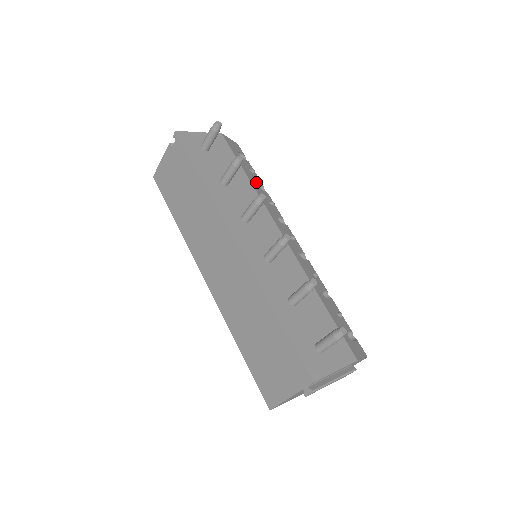
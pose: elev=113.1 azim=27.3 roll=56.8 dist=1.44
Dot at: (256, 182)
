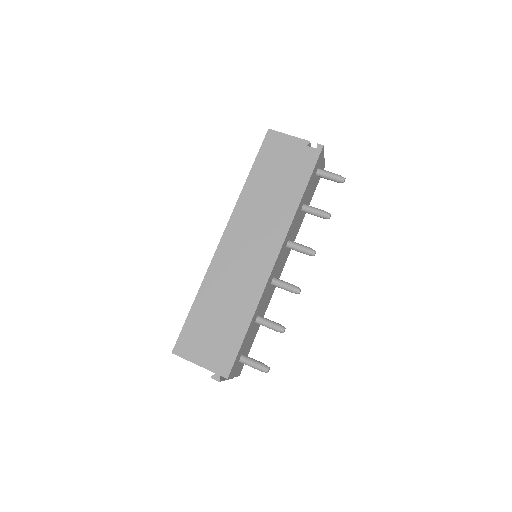
Dot at: occluded
